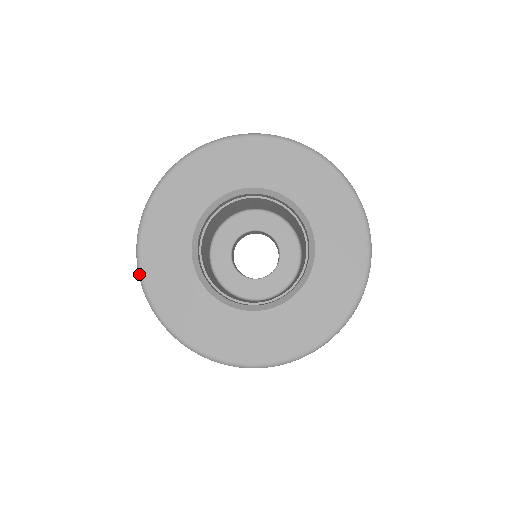
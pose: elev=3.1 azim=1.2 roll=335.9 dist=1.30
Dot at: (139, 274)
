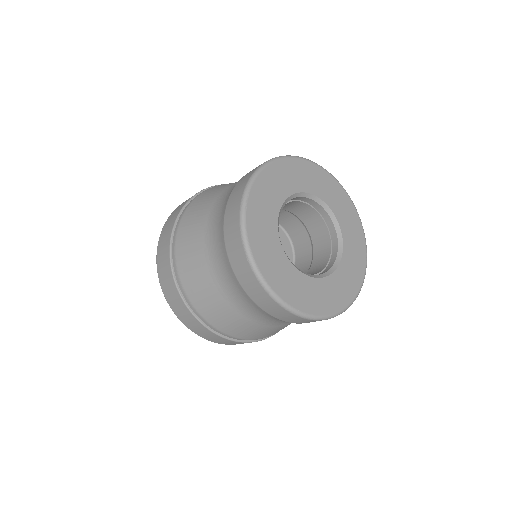
Dot at: (243, 207)
